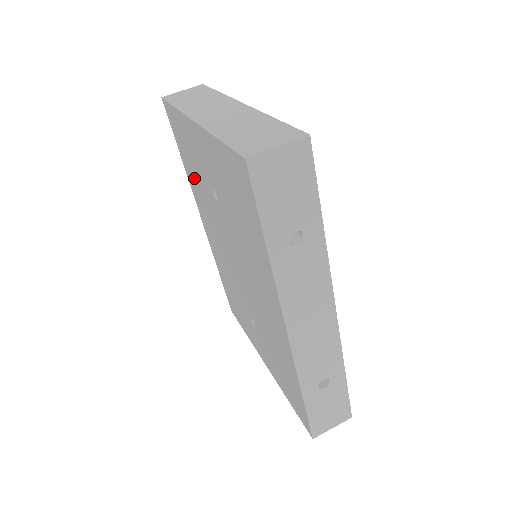
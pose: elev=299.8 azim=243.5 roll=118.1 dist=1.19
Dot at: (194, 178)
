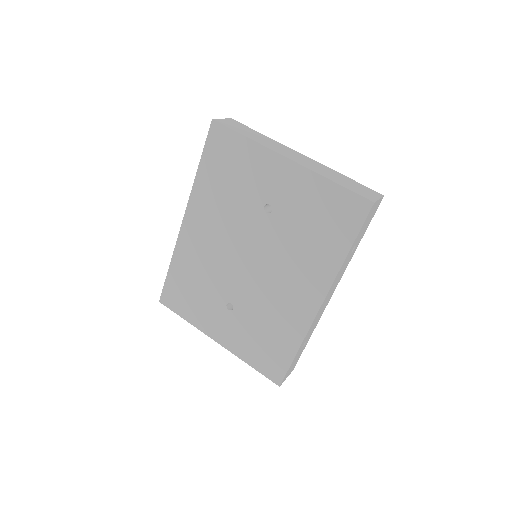
Dot at: (219, 188)
